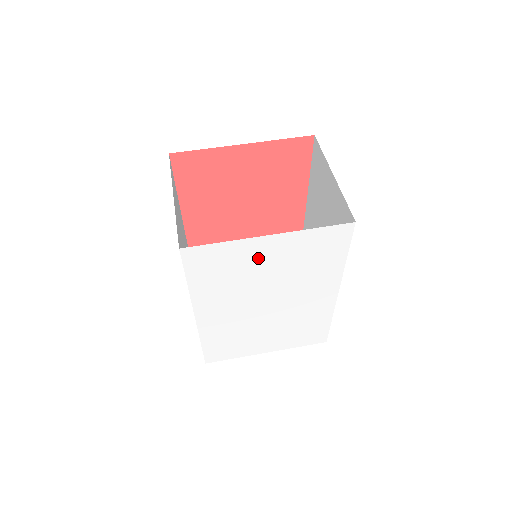
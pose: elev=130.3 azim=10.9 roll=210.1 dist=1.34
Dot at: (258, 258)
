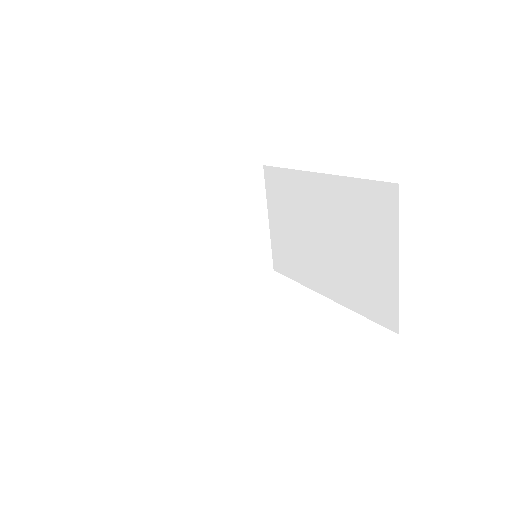
Dot at: occluded
